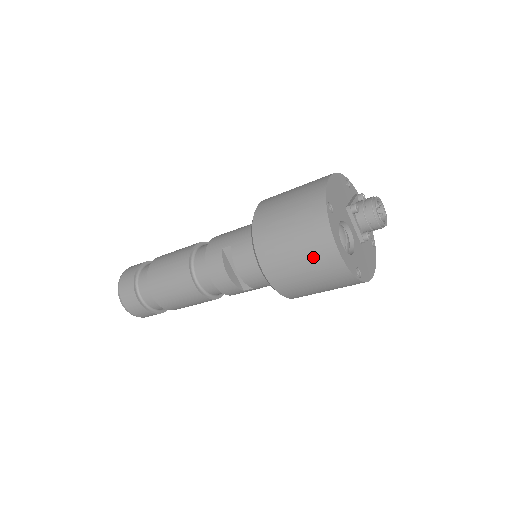
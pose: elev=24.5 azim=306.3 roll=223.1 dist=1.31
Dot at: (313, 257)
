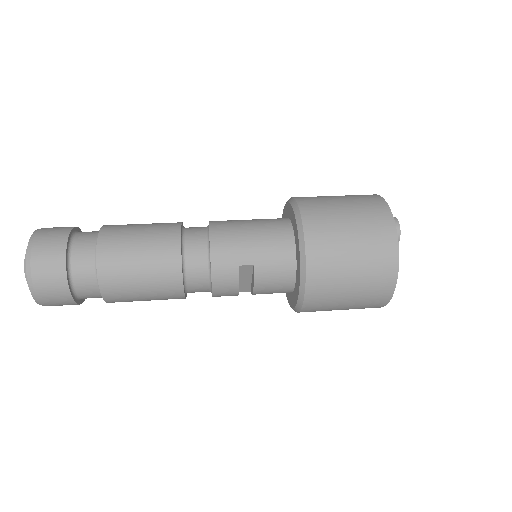
Dot at: (363, 304)
